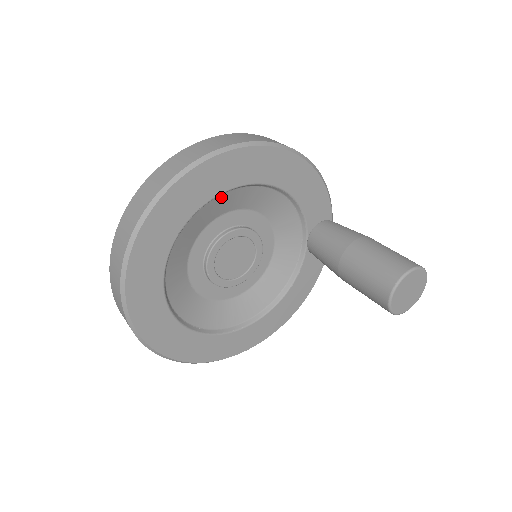
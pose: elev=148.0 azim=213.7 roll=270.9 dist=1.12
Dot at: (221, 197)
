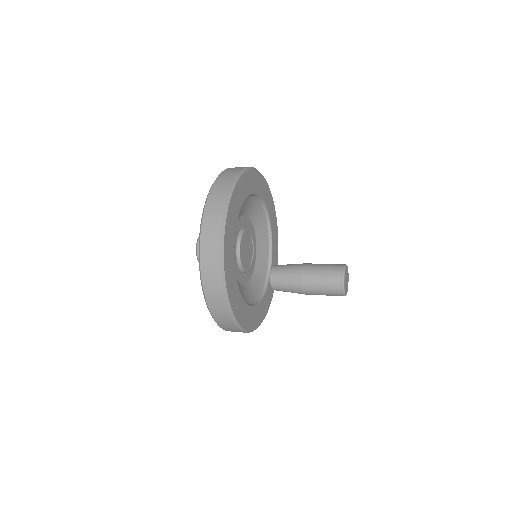
Dot at: (256, 201)
